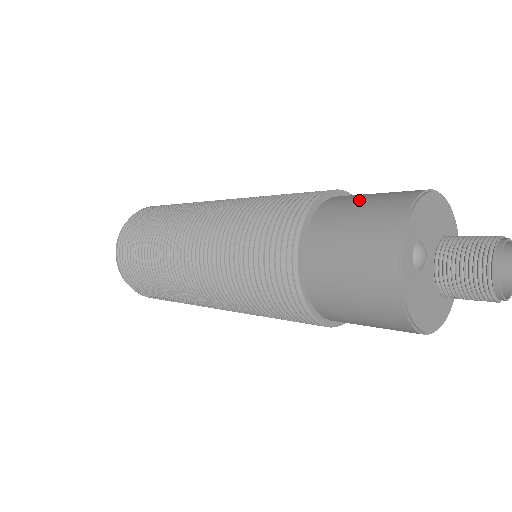
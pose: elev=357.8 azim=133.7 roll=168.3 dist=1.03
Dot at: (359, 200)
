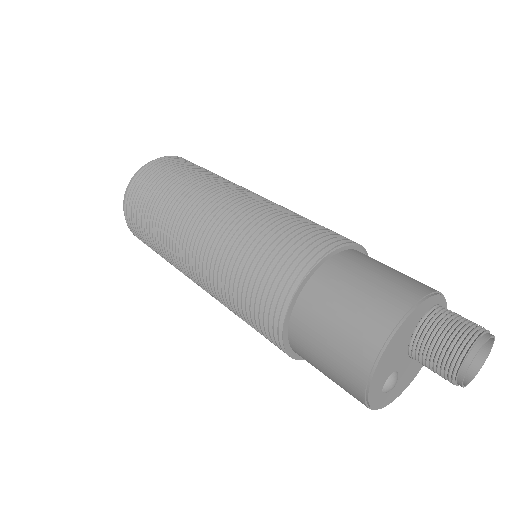
Dot at: (320, 344)
